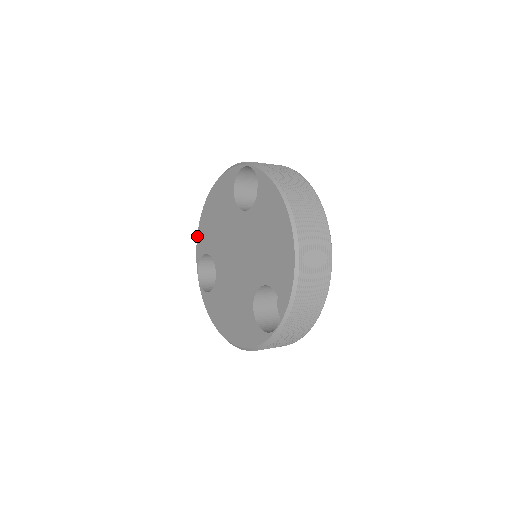
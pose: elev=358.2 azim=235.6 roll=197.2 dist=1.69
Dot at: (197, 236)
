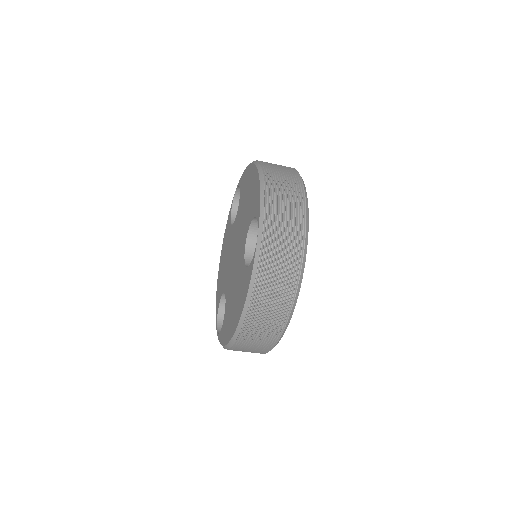
Dot at: (216, 301)
